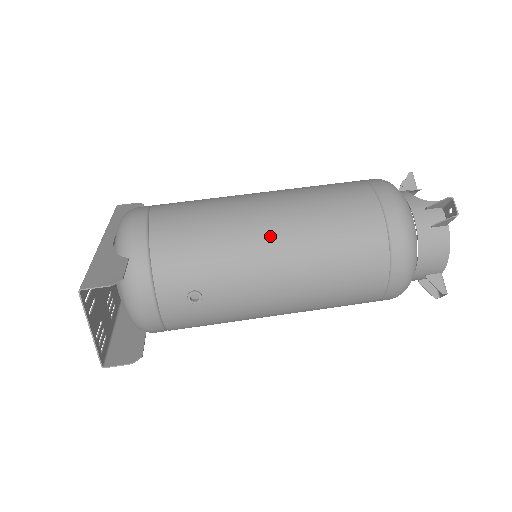
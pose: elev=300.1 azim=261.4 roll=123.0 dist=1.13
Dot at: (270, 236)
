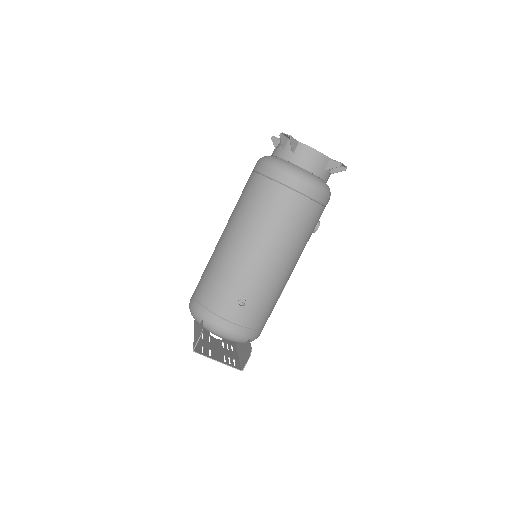
Dot at: (237, 245)
